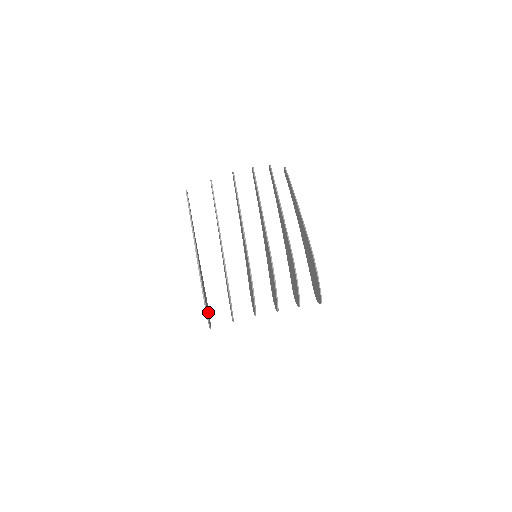
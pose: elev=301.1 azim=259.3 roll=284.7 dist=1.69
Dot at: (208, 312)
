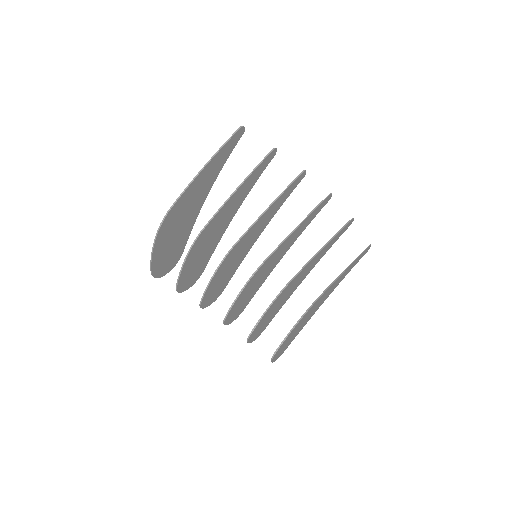
Dot at: (166, 260)
